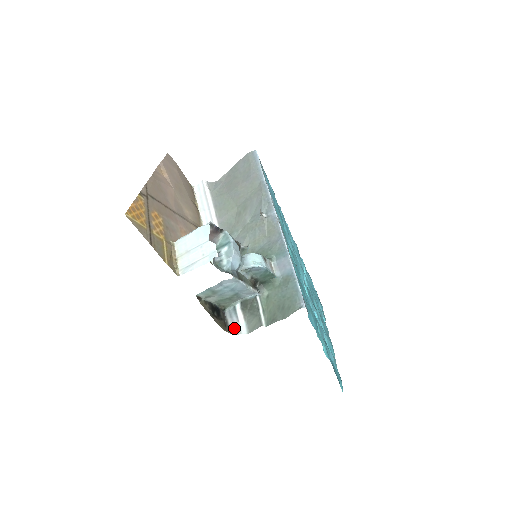
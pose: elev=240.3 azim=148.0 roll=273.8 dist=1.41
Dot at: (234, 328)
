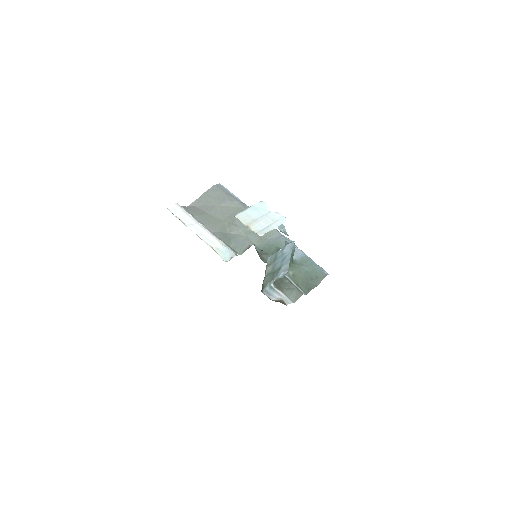
Dot at: (281, 300)
